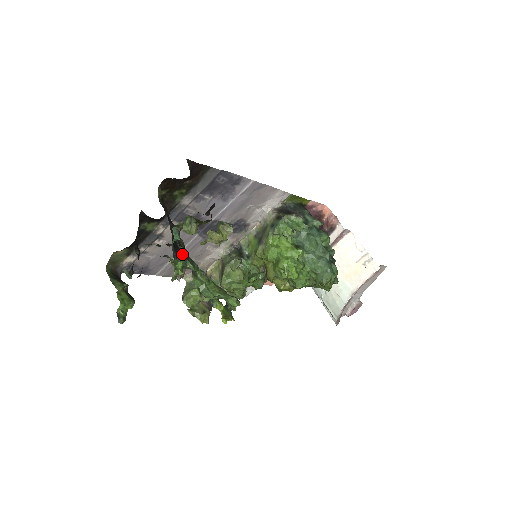
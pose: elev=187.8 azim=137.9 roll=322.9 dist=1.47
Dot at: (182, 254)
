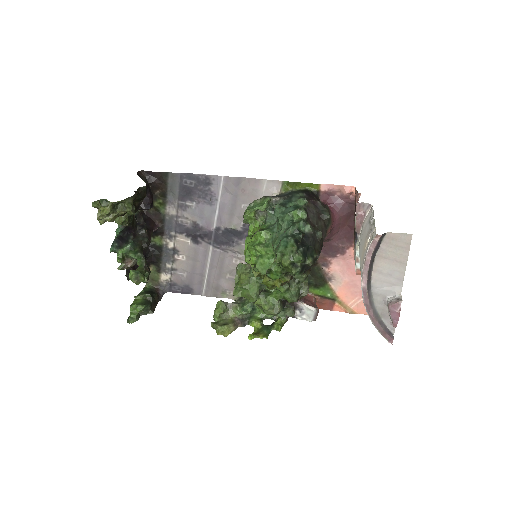
Dot at: (126, 245)
